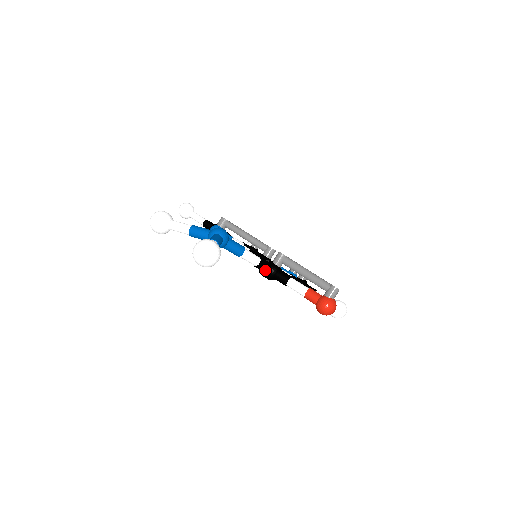
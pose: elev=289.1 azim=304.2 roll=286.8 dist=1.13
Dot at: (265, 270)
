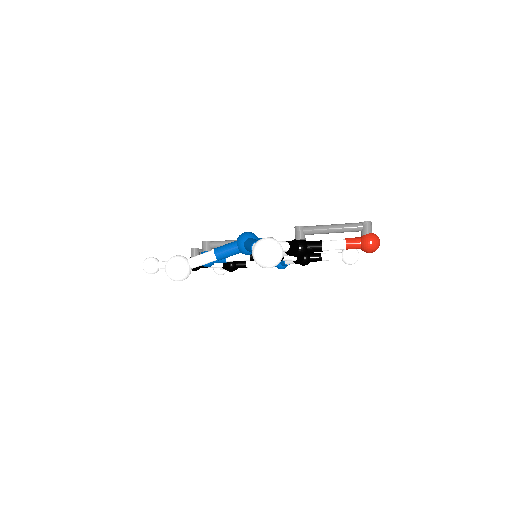
Dot at: (296, 250)
